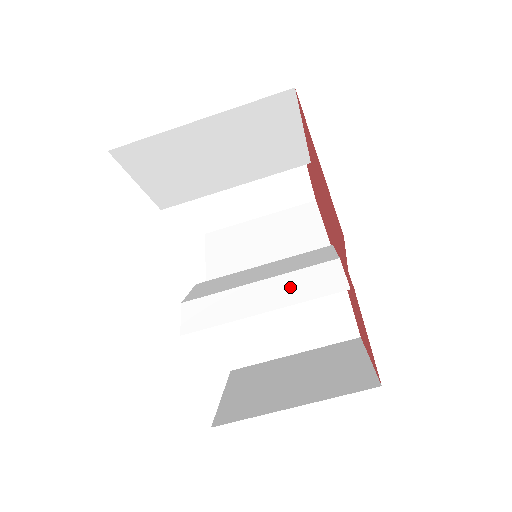
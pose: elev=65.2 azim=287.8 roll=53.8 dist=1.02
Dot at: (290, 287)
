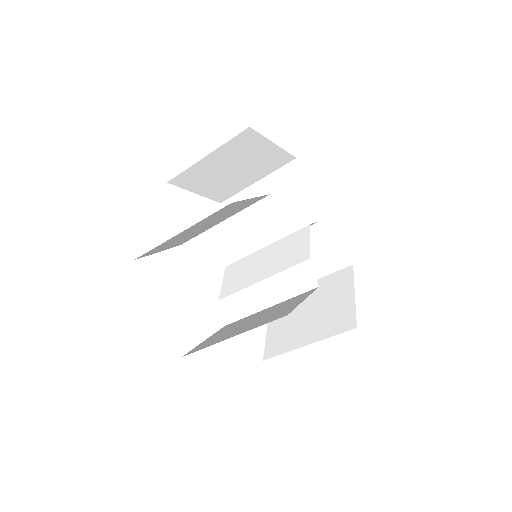
Dot at: (281, 286)
